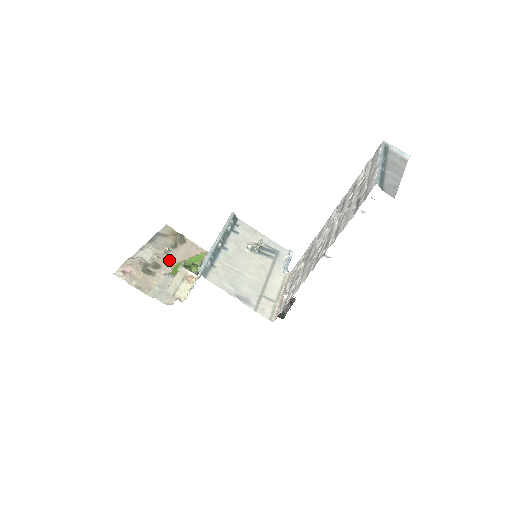
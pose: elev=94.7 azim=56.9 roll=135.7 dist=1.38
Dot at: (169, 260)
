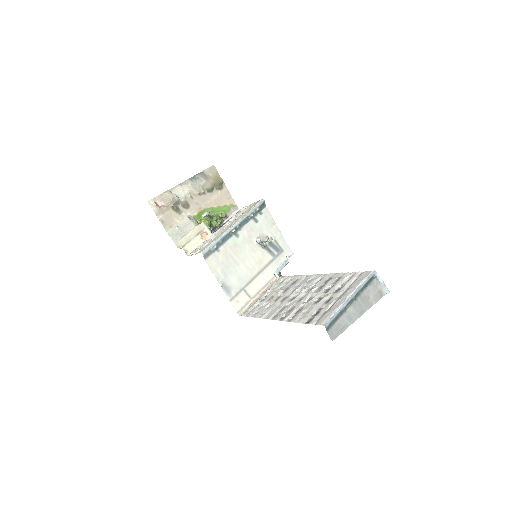
Dot at: (199, 203)
